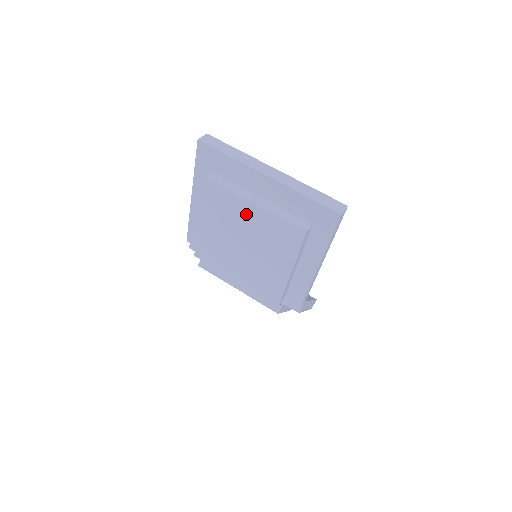
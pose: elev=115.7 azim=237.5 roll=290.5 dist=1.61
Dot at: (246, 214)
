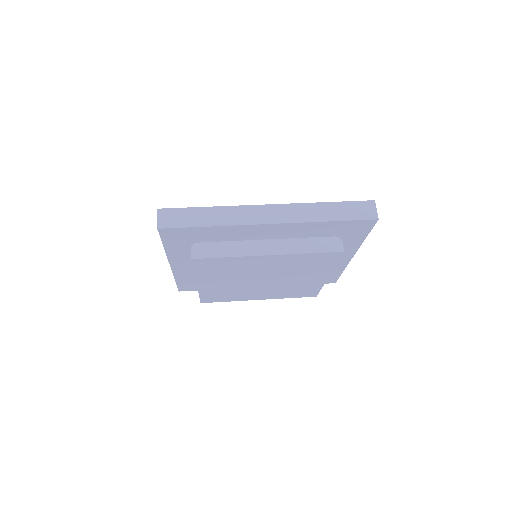
Dot at: (260, 264)
